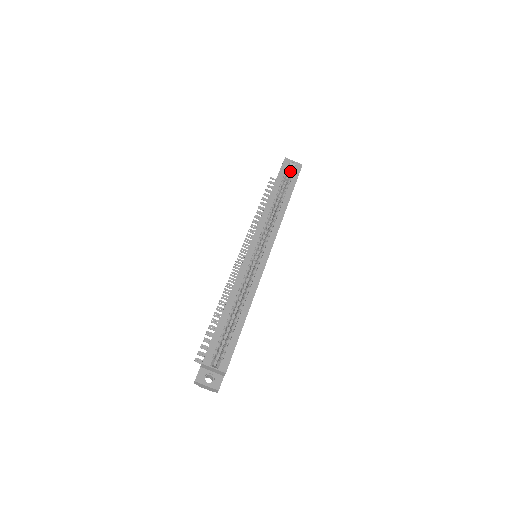
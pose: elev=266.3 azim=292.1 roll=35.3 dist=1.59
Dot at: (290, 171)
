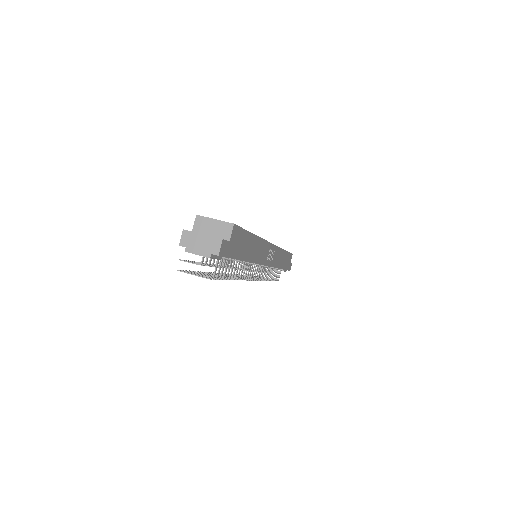
Dot at: occluded
